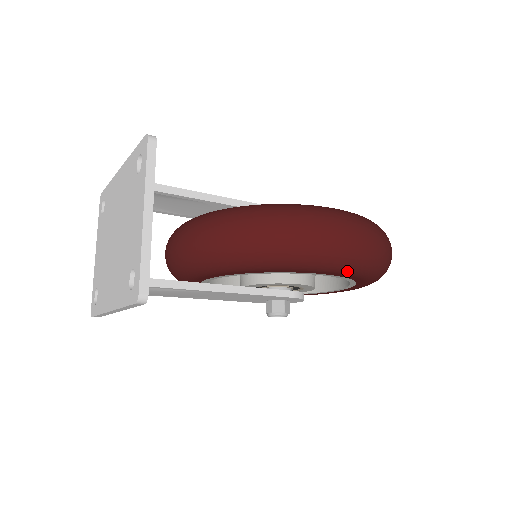
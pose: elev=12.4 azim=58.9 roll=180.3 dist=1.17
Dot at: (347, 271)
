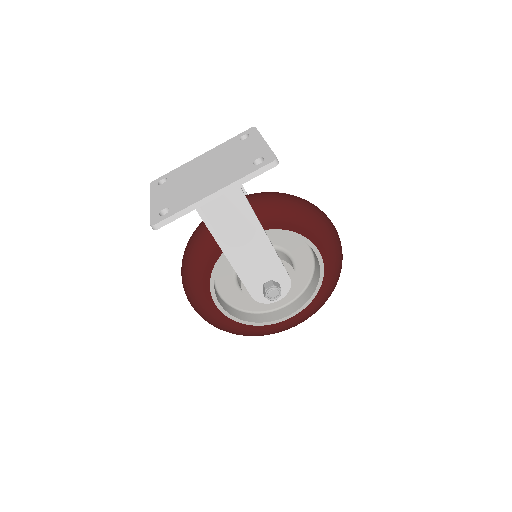
Dot at: (332, 253)
